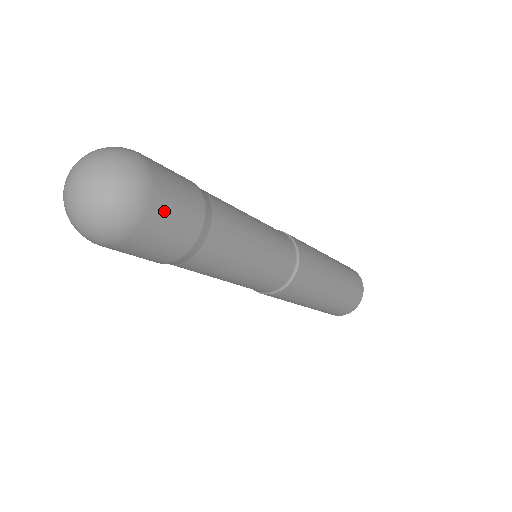
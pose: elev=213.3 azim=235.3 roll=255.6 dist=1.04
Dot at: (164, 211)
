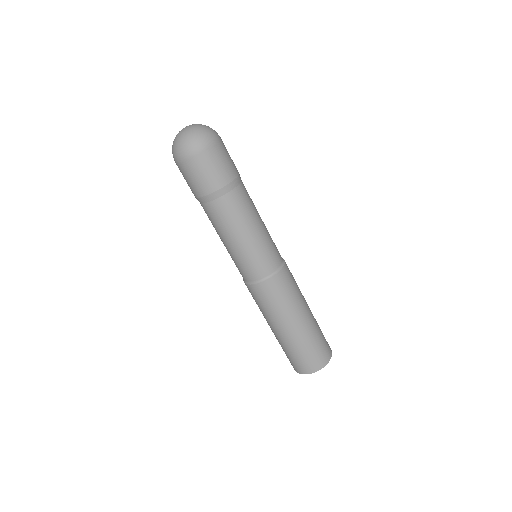
Dot at: (217, 155)
